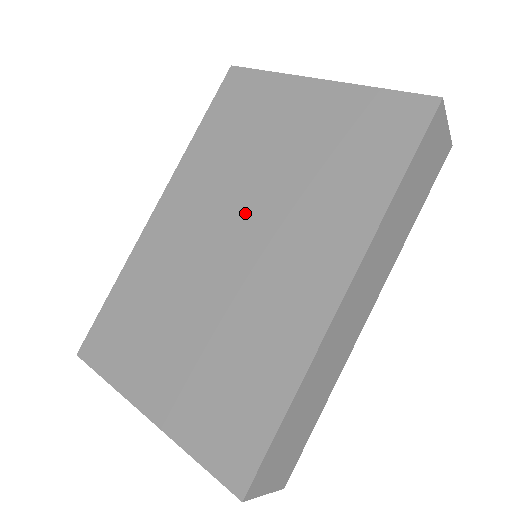
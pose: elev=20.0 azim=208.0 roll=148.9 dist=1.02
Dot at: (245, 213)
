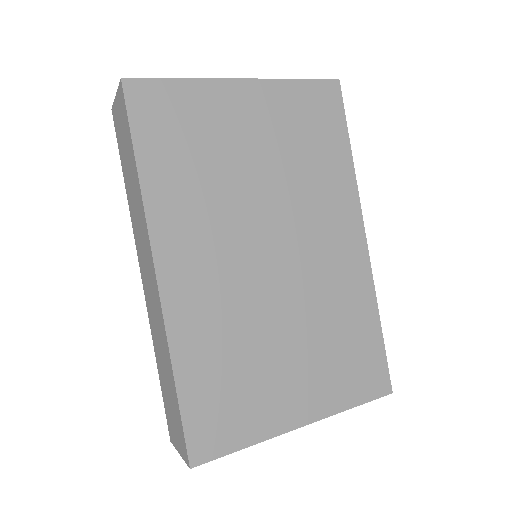
Dot at: (262, 226)
